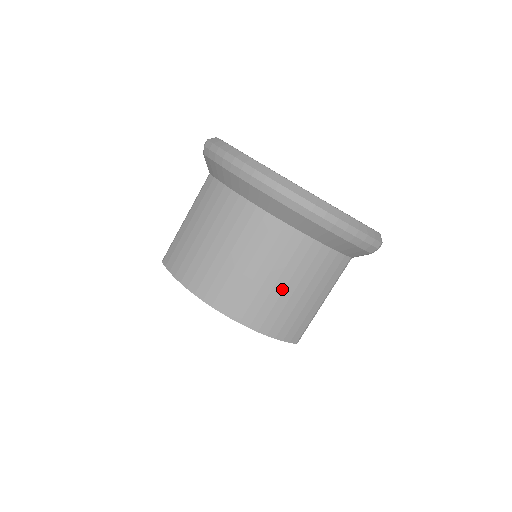
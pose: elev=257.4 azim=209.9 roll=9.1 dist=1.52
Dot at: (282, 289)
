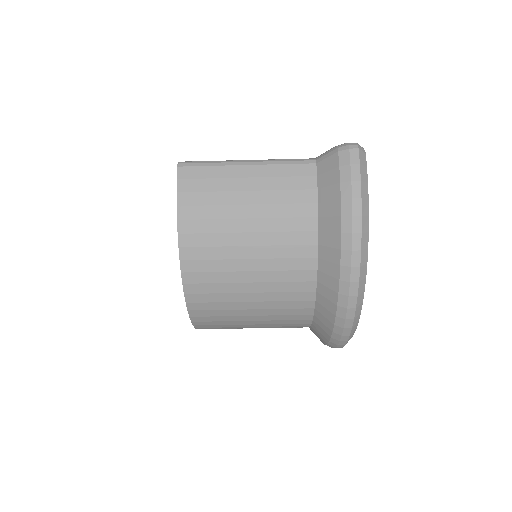
Dot at: (247, 314)
